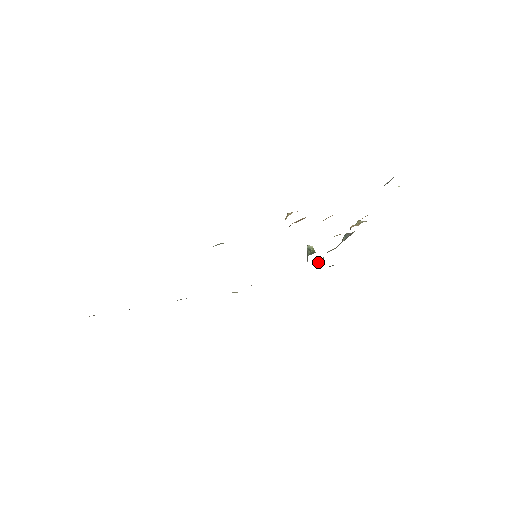
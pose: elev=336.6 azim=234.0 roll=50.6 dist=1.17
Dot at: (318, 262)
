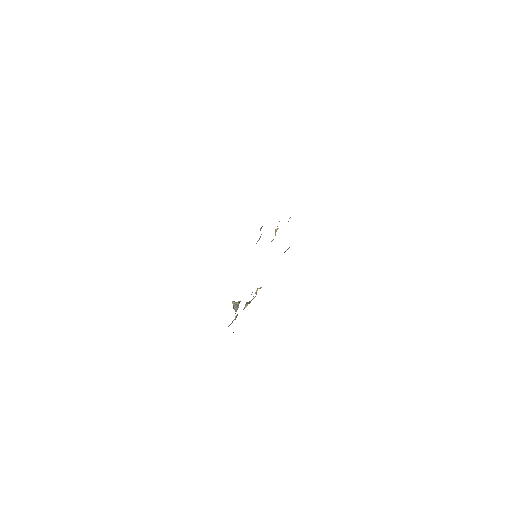
Dot at: (232, 322)
